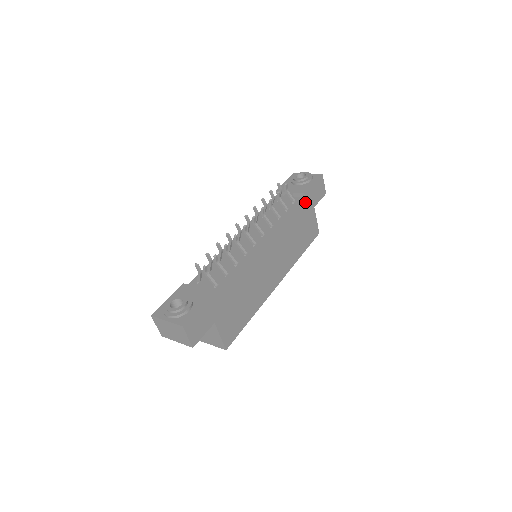
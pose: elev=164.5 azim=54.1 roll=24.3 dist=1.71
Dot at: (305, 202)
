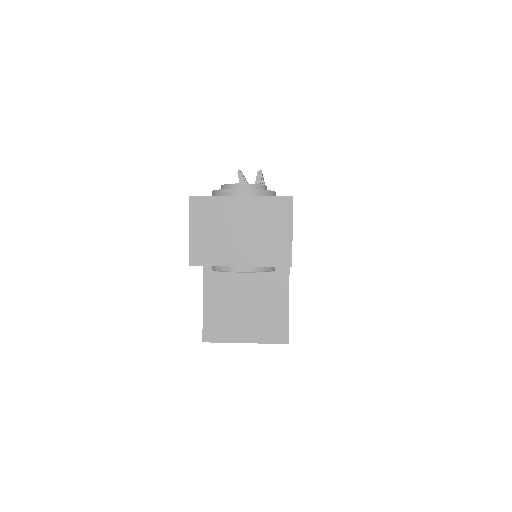
Dot at: occluded
